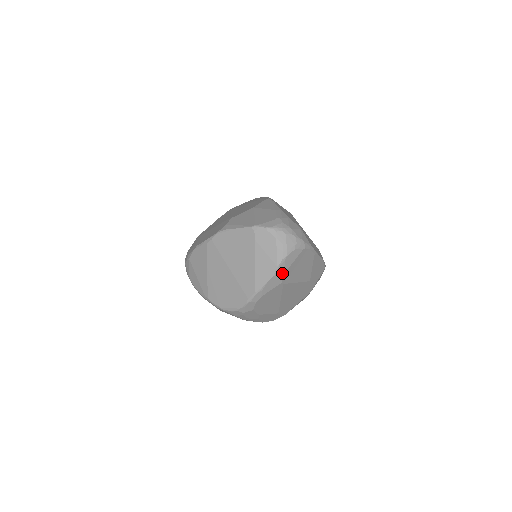
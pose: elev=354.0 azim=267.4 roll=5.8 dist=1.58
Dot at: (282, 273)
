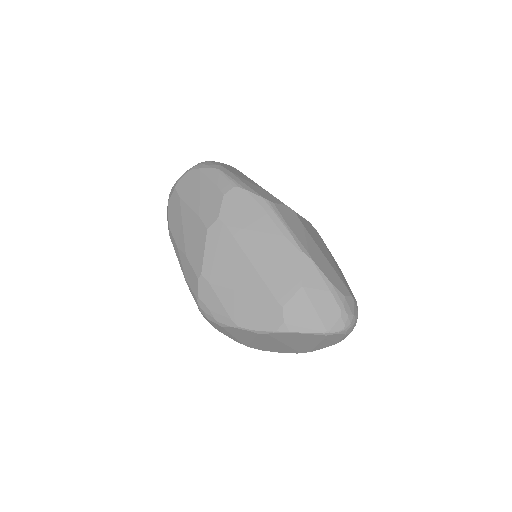
Dot at: occluded
